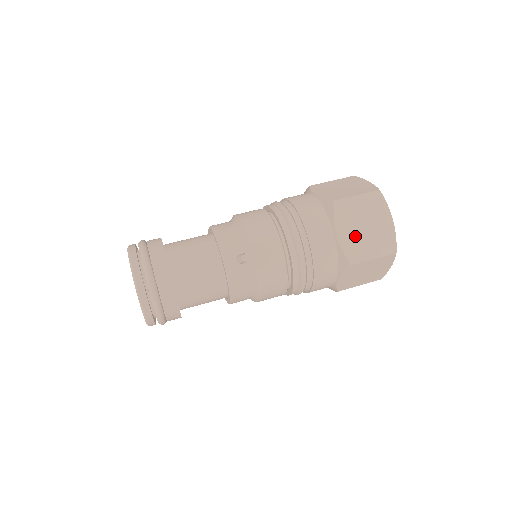
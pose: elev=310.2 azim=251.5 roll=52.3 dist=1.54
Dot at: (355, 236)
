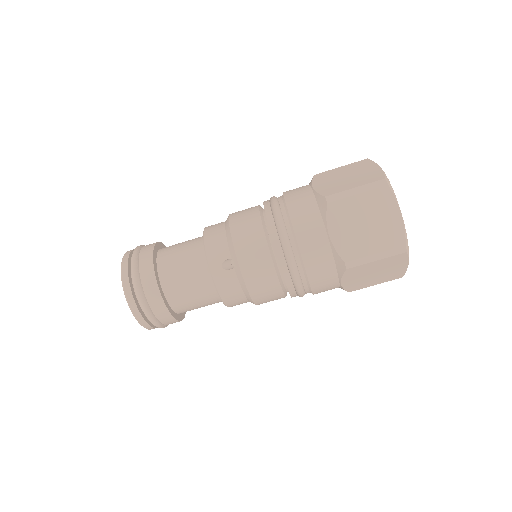
Dot at: (353, 235)
